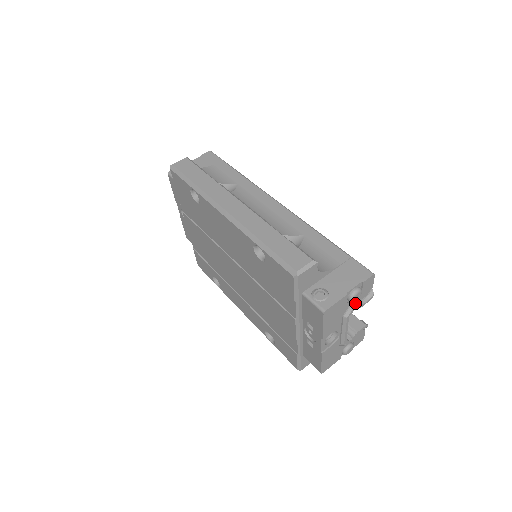
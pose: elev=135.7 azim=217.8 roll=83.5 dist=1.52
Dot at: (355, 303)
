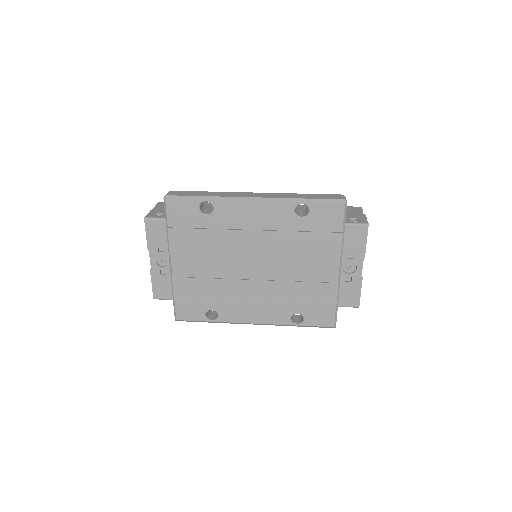
Dot at: occluded
